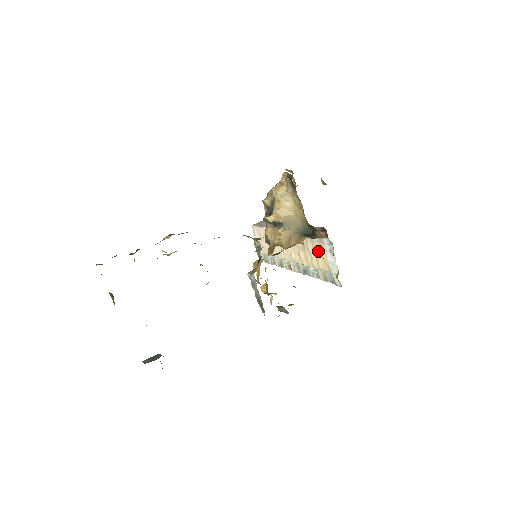
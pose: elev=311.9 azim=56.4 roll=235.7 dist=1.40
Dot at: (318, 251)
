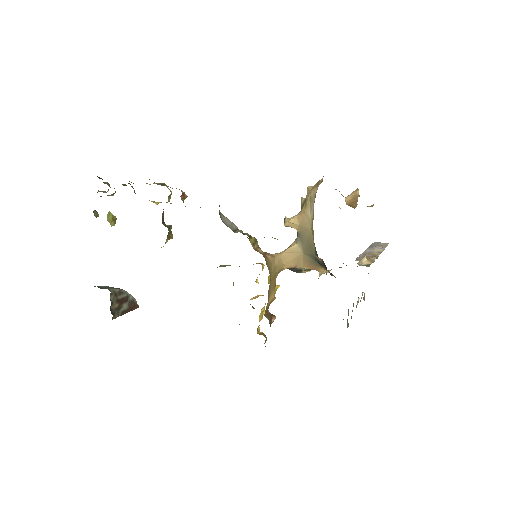
Dot at: occluded
